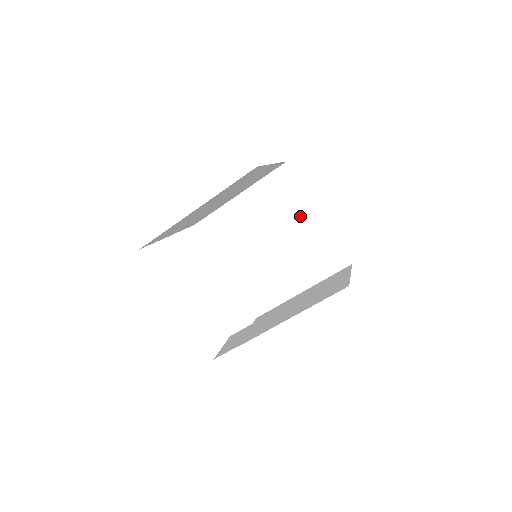
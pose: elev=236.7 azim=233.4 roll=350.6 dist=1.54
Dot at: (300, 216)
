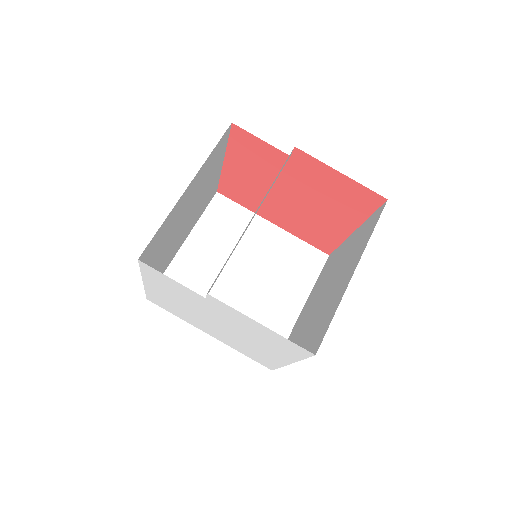
Dot at: (342, 253)
